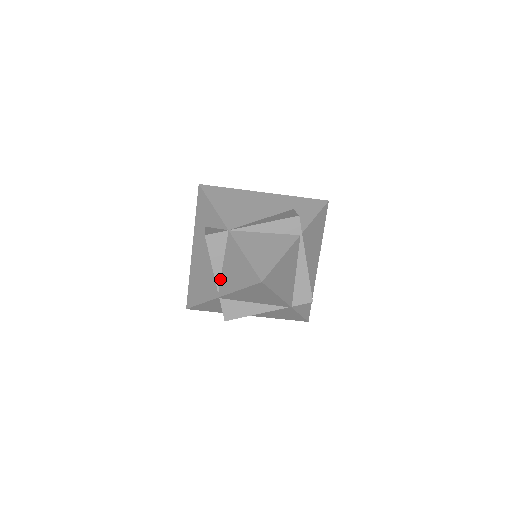
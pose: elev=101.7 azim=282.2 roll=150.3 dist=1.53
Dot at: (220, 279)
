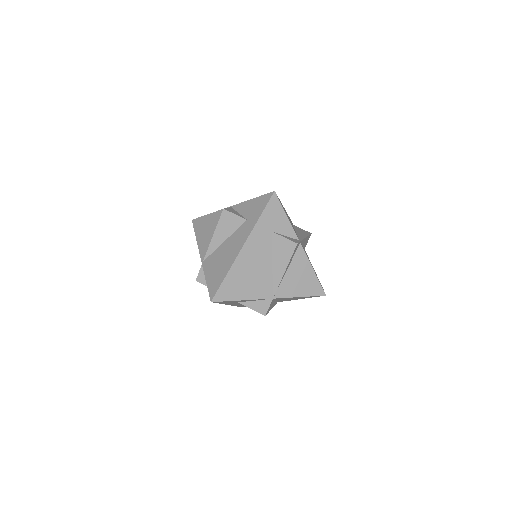
Dot at: occluded
